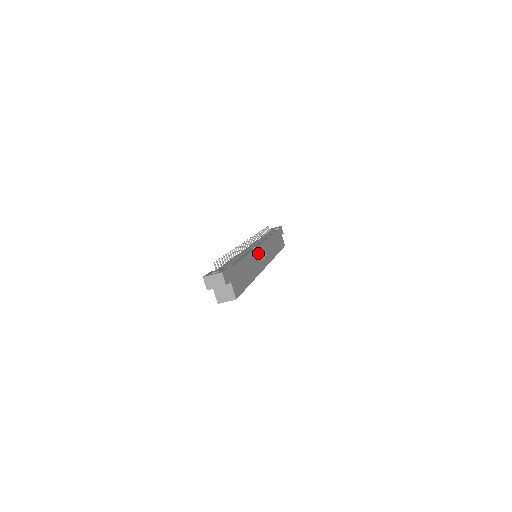
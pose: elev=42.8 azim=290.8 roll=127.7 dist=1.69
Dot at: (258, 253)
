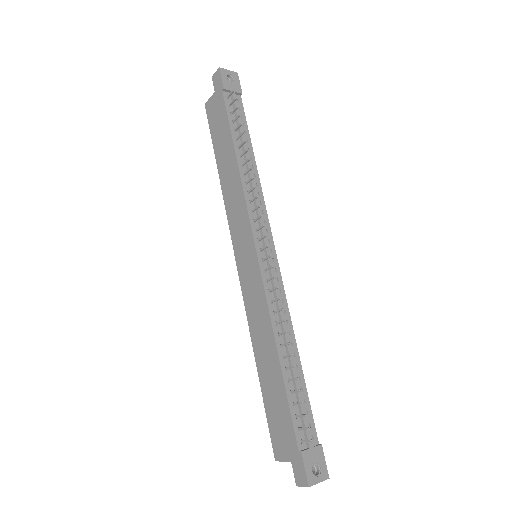
Dot at: occluded
